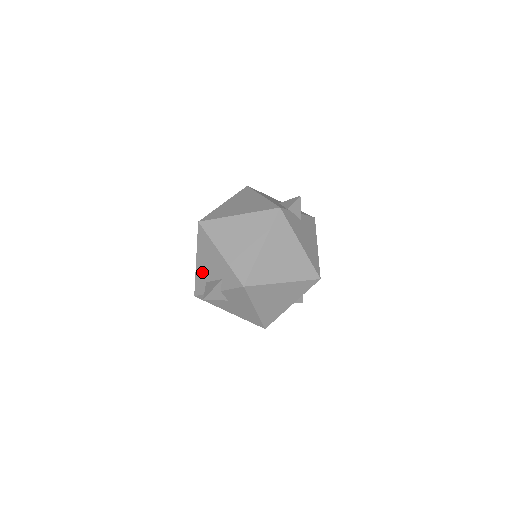
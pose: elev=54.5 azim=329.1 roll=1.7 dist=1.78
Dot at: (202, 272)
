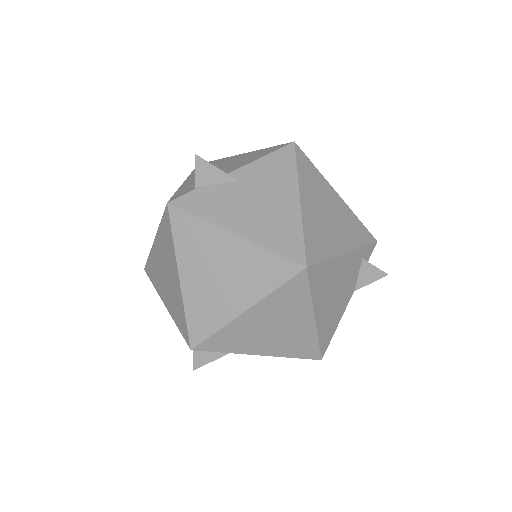
Dot at: occluded
